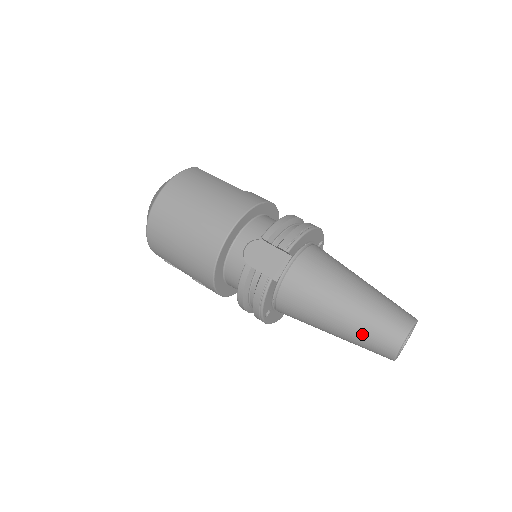
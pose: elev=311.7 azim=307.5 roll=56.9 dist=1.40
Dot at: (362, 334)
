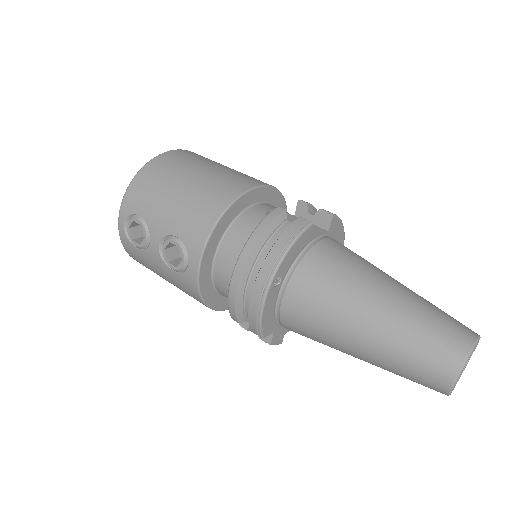
Dot at: (418, 322)
